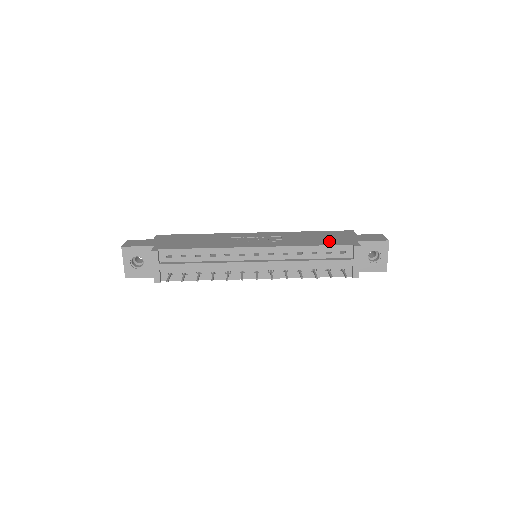
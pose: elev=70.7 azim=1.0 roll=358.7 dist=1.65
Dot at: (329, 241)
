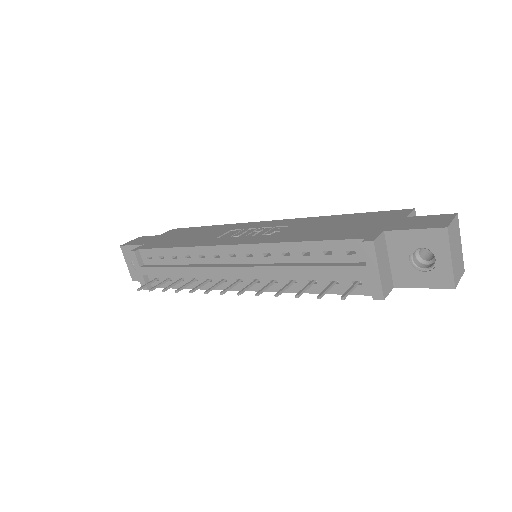
Dot at: (338, 232)
